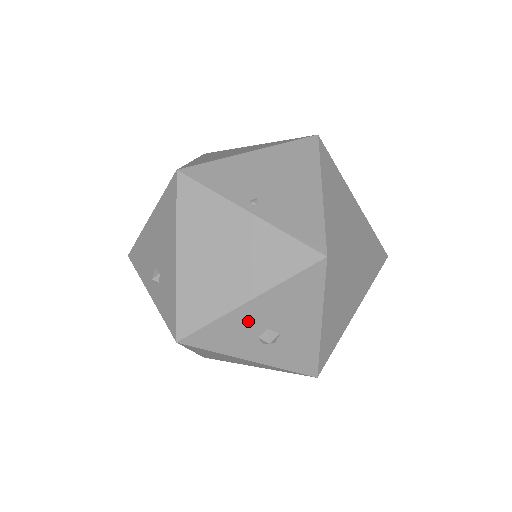
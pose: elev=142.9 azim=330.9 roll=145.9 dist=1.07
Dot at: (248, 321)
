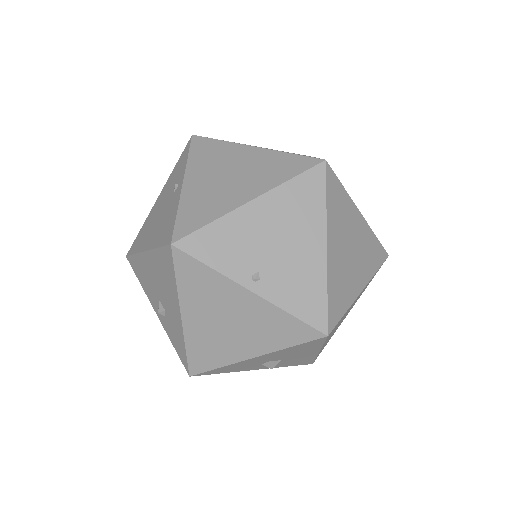
Dot at: (253, 362)
